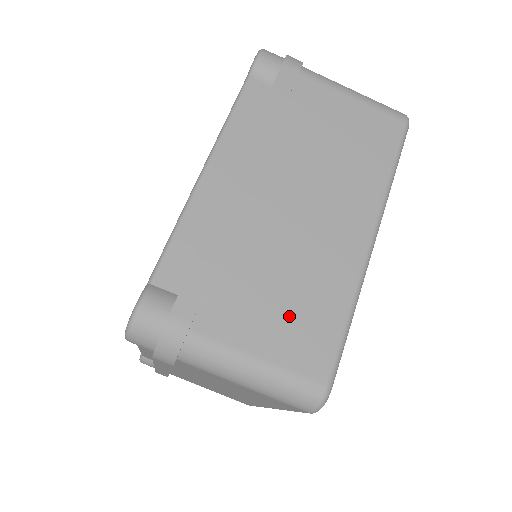
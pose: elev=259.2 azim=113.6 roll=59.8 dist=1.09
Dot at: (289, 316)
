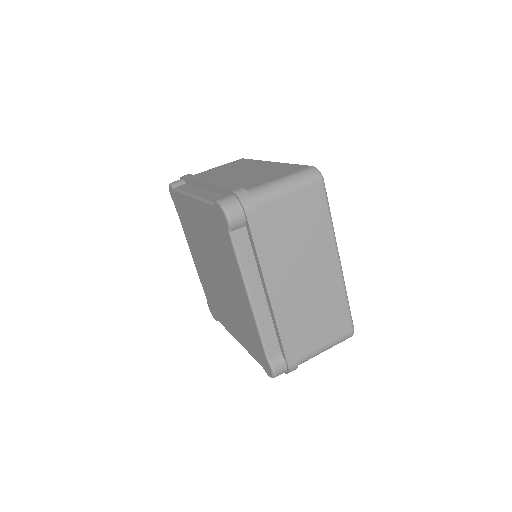
Dot at: (273, 174)
